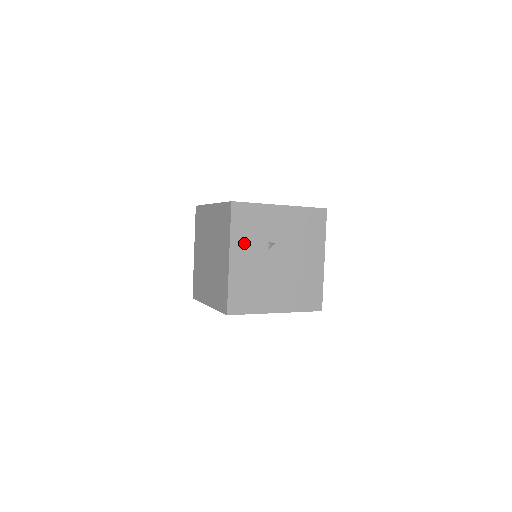
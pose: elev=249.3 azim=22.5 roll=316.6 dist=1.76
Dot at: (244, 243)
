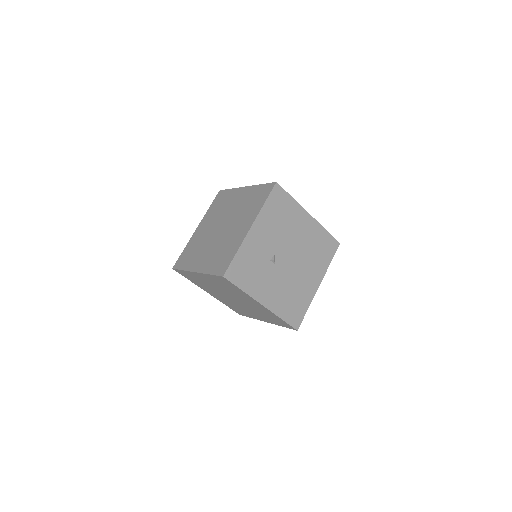
Dot at: (259, 284)
